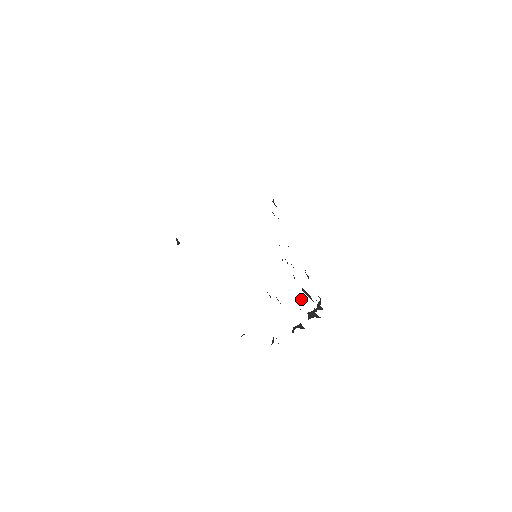
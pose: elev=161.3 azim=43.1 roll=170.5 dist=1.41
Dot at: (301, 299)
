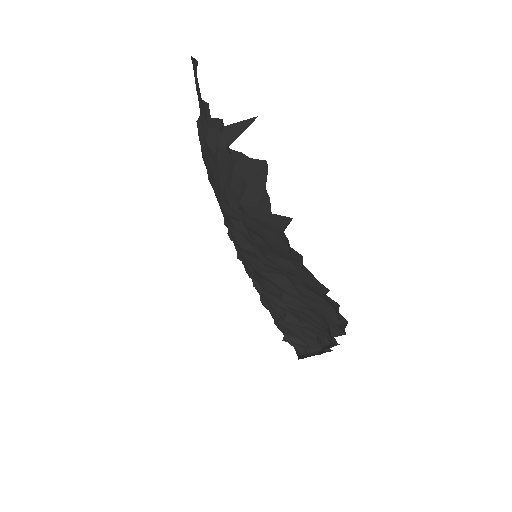
Dot at: (300, 333)
